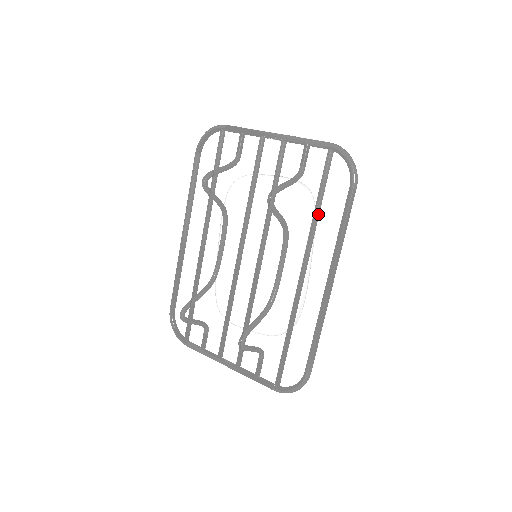
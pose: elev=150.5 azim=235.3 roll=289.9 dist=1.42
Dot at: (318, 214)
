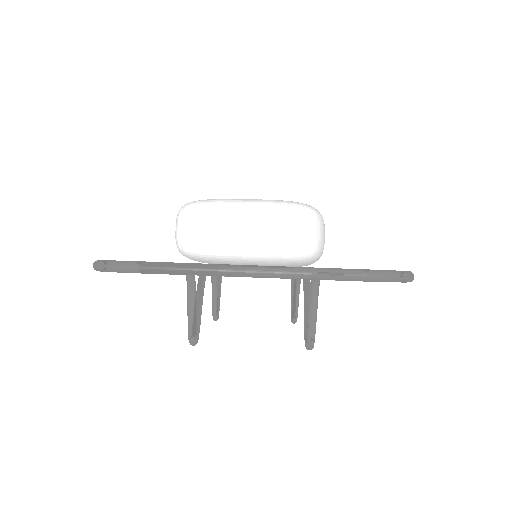
Dot at: occluded
